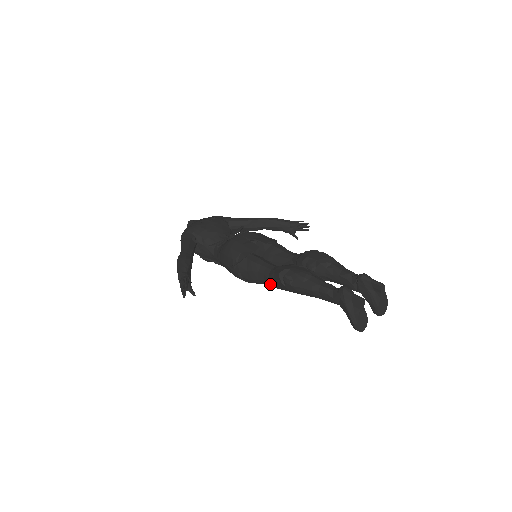
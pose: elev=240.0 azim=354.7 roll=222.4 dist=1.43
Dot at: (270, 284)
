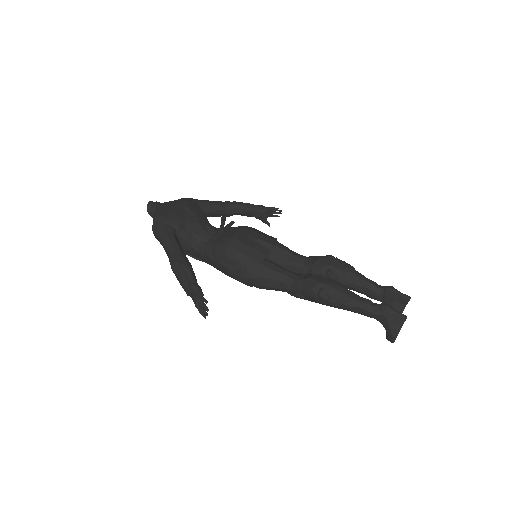
Dot at: occluded
